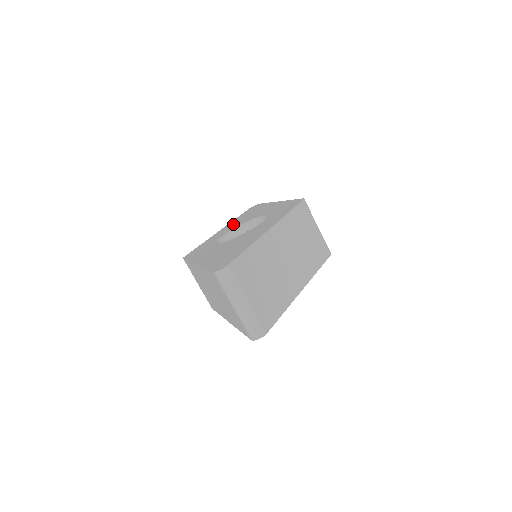
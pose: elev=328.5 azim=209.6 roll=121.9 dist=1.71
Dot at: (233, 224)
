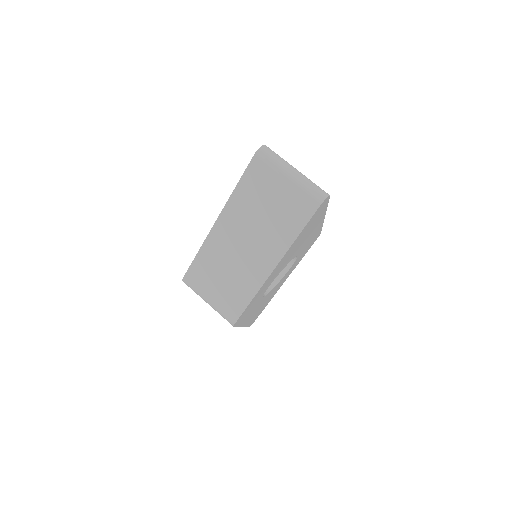
Dot at: occluded
